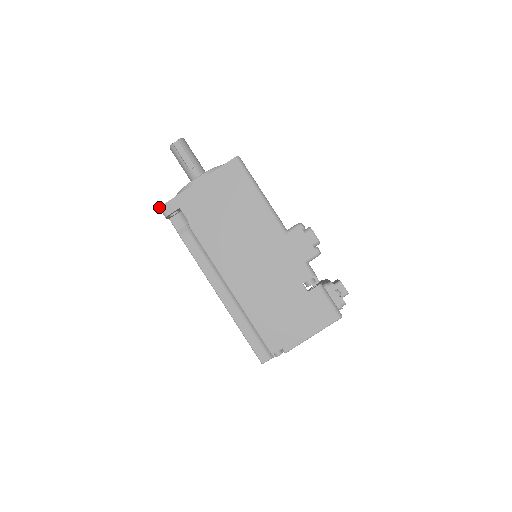
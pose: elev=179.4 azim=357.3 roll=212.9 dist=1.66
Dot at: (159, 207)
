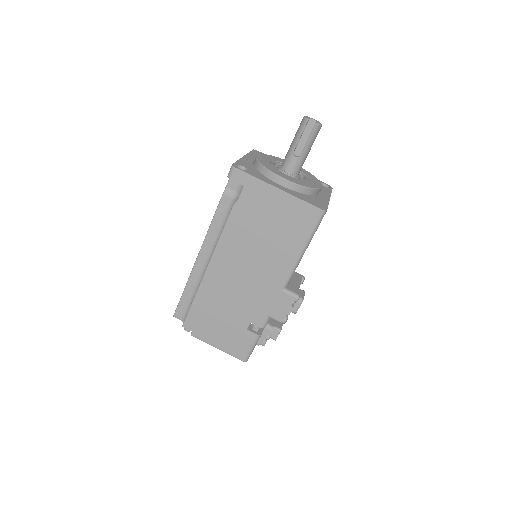
Dot at: (232, 165)
